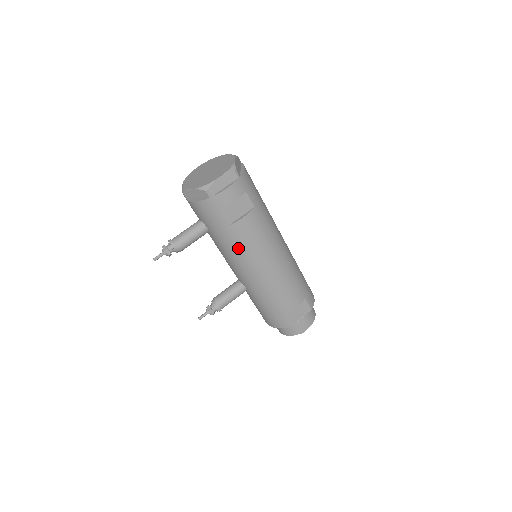
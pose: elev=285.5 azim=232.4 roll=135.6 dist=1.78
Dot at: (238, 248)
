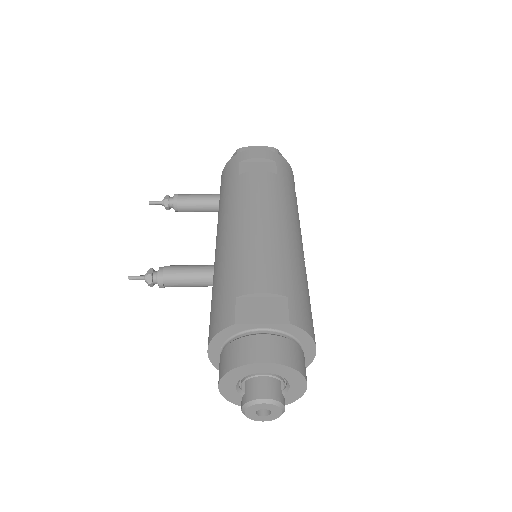
Dot at: (234, 198)
